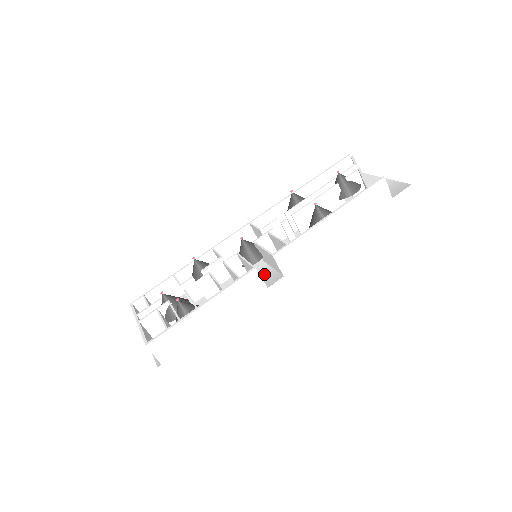
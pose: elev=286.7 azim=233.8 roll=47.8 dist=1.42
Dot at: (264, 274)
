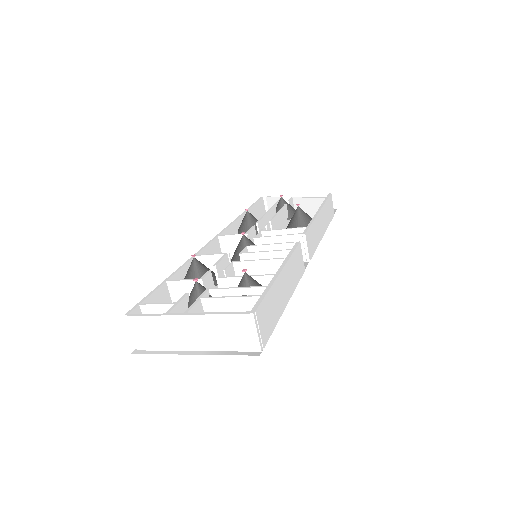
Dot at: occluded
